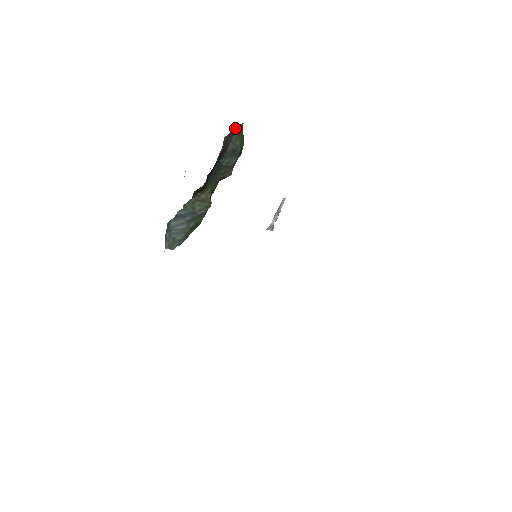
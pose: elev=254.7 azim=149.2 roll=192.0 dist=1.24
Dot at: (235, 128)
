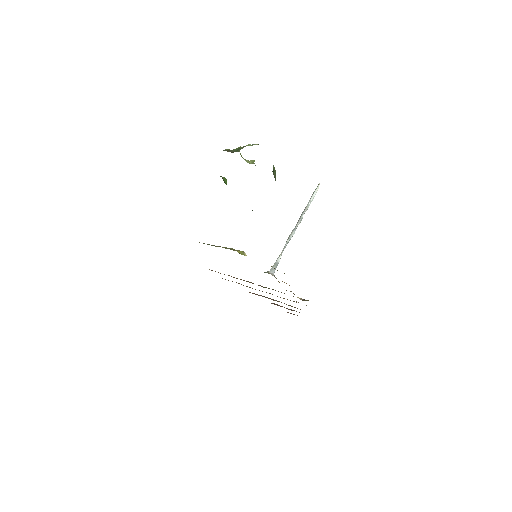
Dot at: occluded
